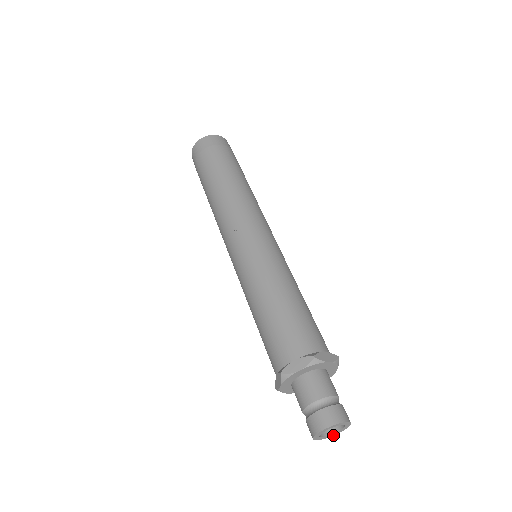
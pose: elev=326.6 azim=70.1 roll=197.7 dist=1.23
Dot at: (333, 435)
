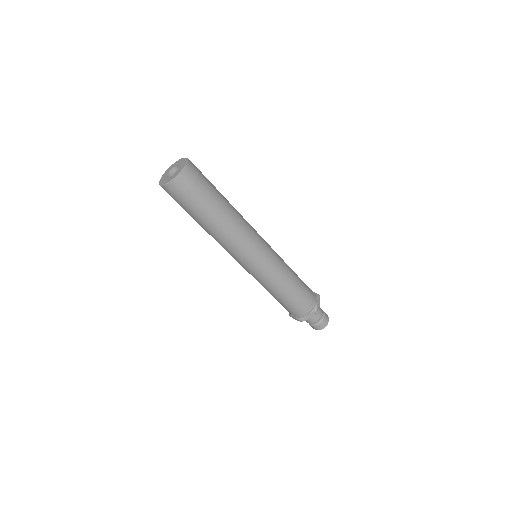
Dot at: occluded
